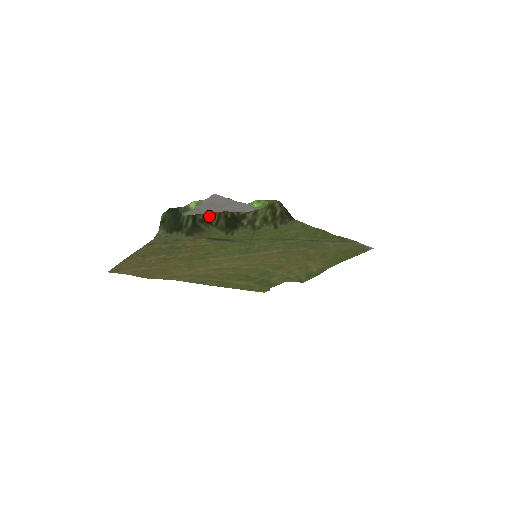
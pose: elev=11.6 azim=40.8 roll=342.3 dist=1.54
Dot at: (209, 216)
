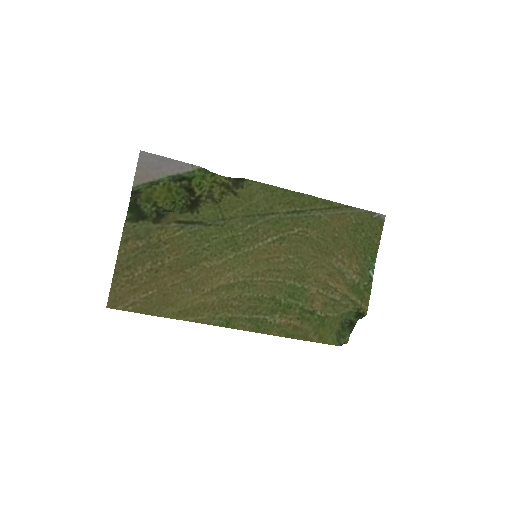
Dot at: occluded
